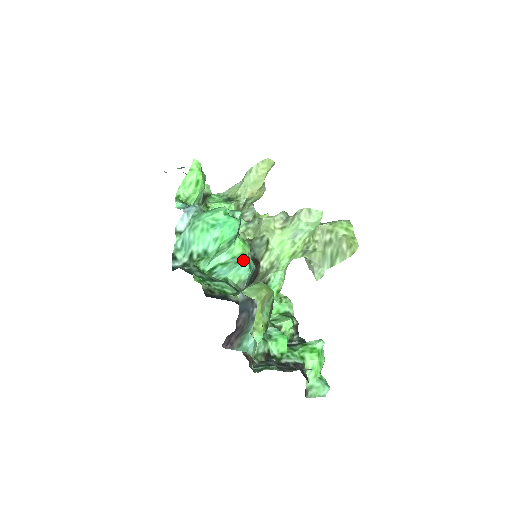
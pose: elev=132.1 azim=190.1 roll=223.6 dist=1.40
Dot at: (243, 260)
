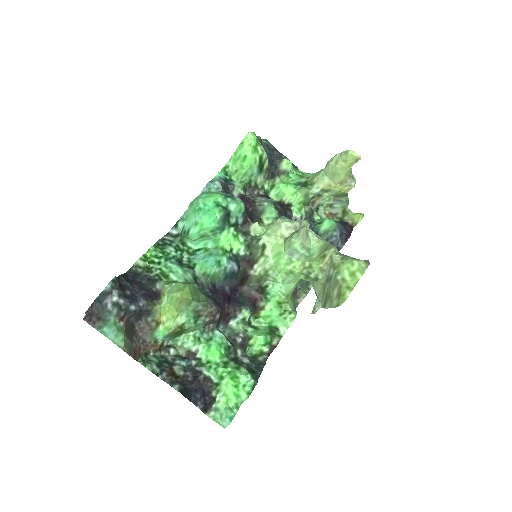
Dot at: (214, 254)
